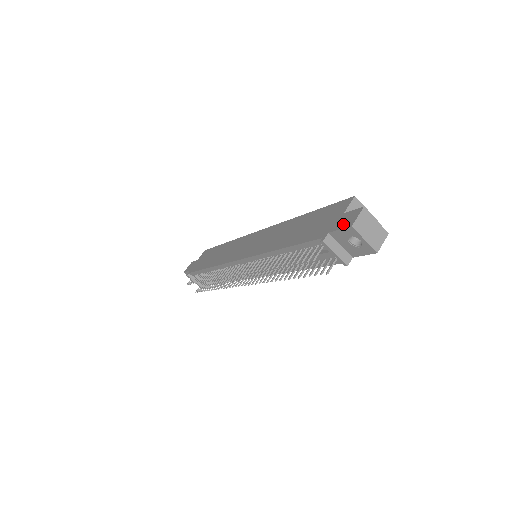
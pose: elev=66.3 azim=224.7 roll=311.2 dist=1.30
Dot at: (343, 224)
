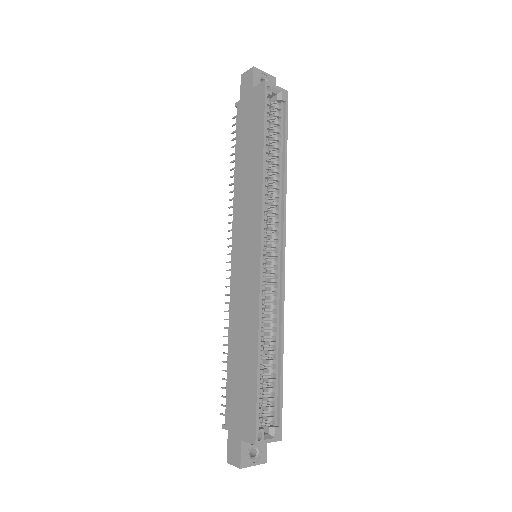
Dot at: (230, 449)
